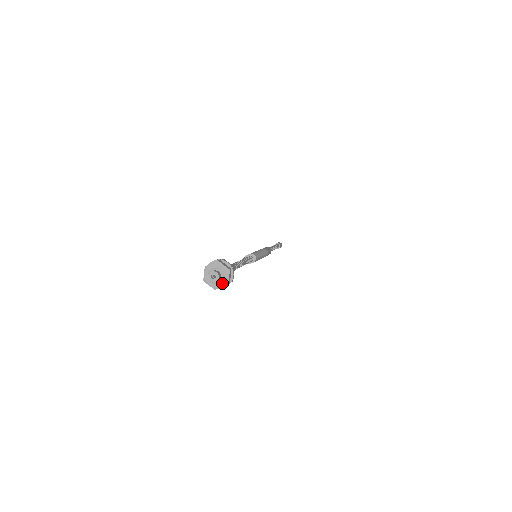
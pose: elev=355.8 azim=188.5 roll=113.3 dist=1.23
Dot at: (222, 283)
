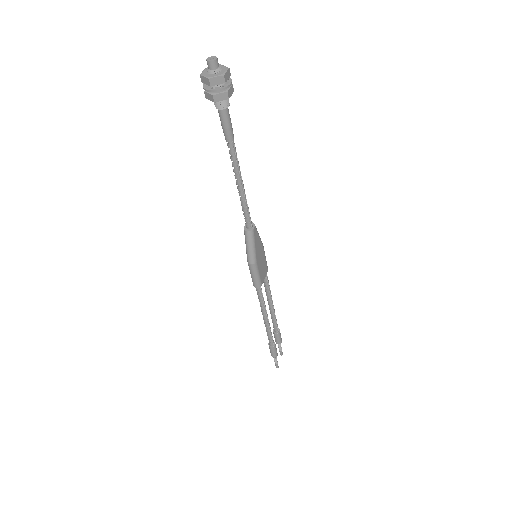
Dot at: (224, 70)
